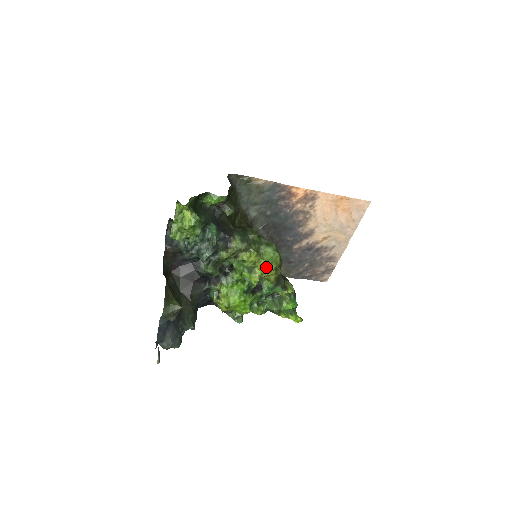
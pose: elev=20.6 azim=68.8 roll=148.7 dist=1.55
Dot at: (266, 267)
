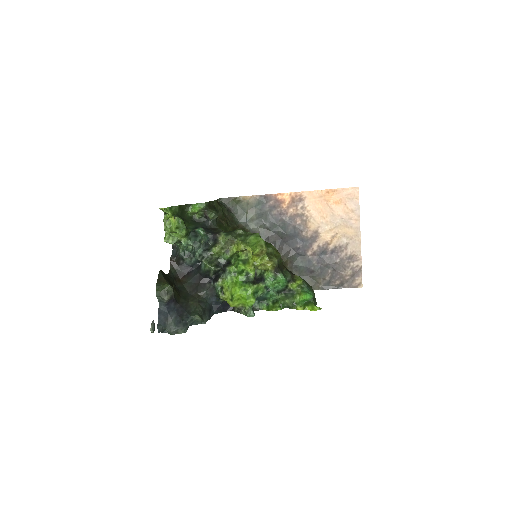
Dot at: (252, 251)
